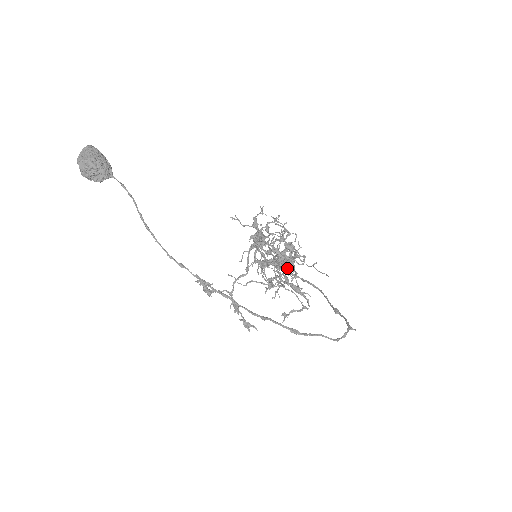
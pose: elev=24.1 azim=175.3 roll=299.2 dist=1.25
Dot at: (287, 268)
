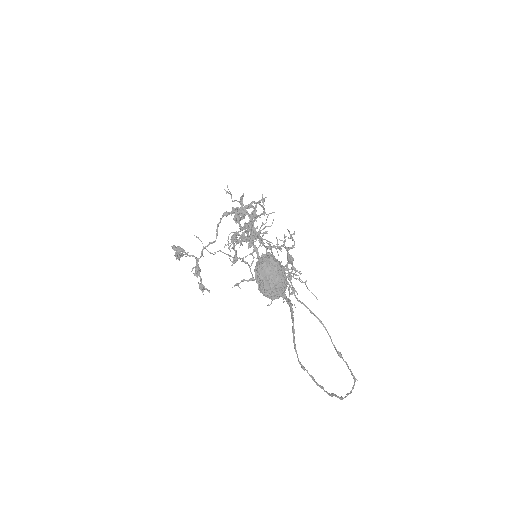
Dot at: occluded
